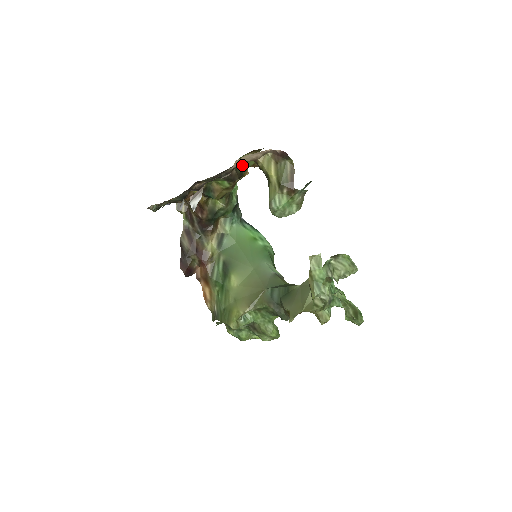
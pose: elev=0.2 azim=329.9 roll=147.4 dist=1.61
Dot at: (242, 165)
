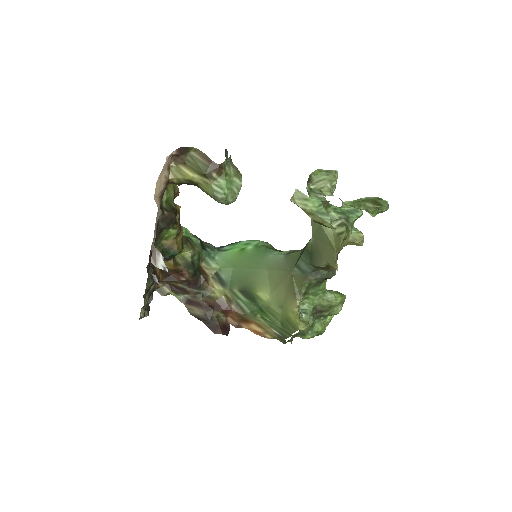
Dot at: (166, 202)
